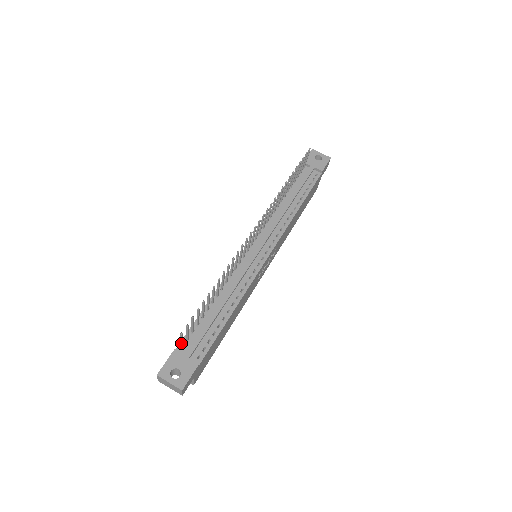
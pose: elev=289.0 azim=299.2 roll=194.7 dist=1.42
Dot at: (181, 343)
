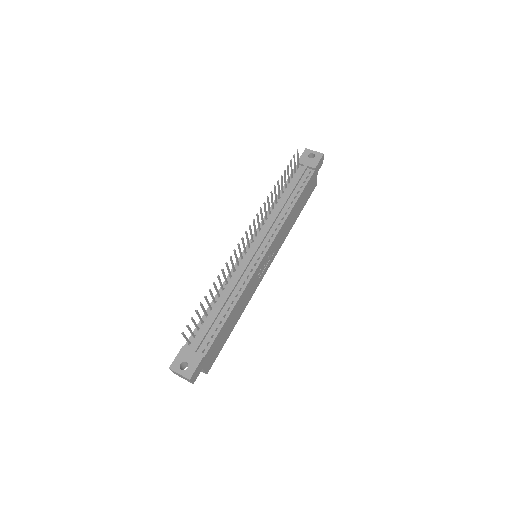
Dot at: (186, 340)
